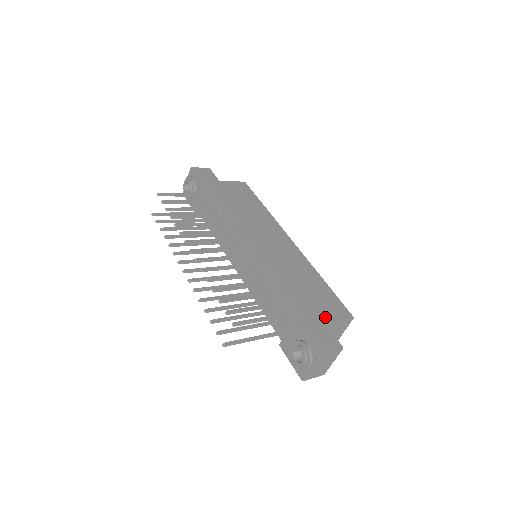
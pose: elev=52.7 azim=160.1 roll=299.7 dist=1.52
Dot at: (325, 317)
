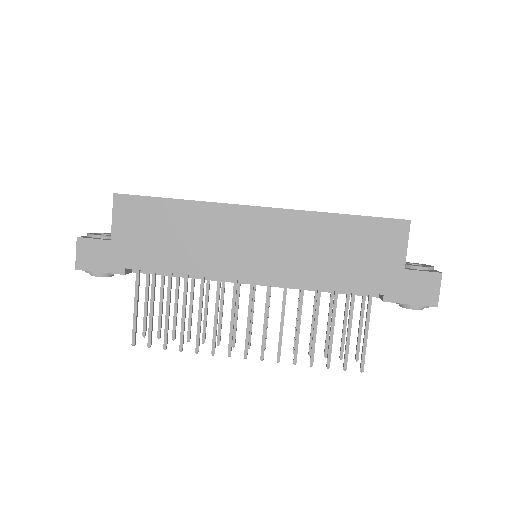
Dot at: (396, 262)
